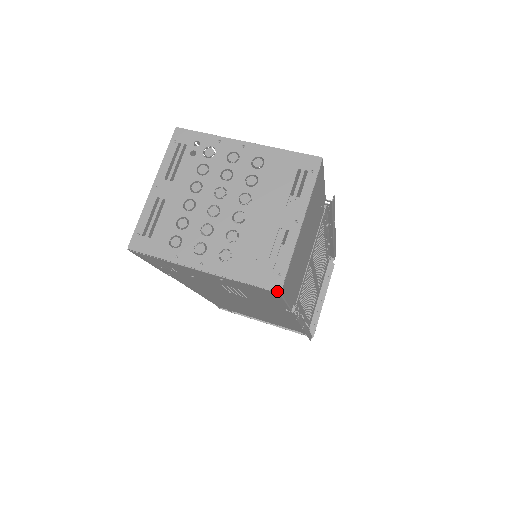
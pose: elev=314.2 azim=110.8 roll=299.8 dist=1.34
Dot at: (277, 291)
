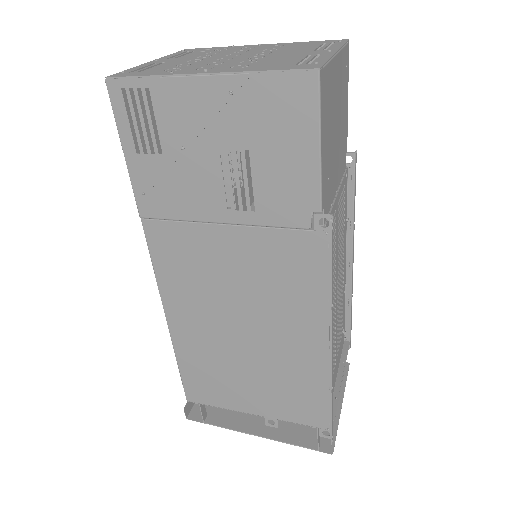
Dot at: (315, 68)
